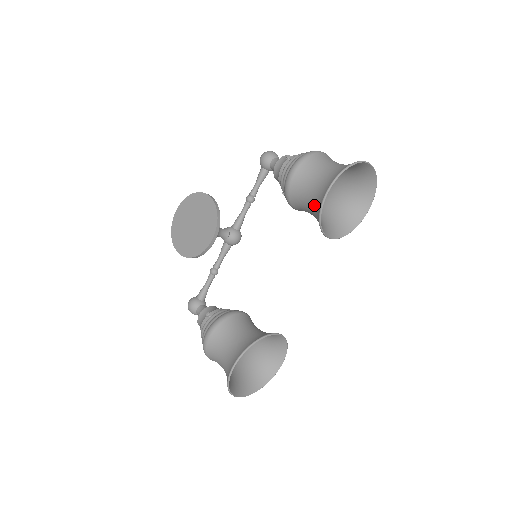
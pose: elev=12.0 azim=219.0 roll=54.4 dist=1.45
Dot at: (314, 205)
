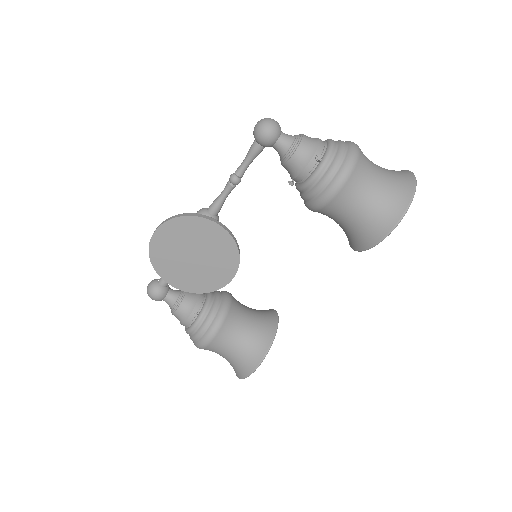
Dot at: (356, 231)
